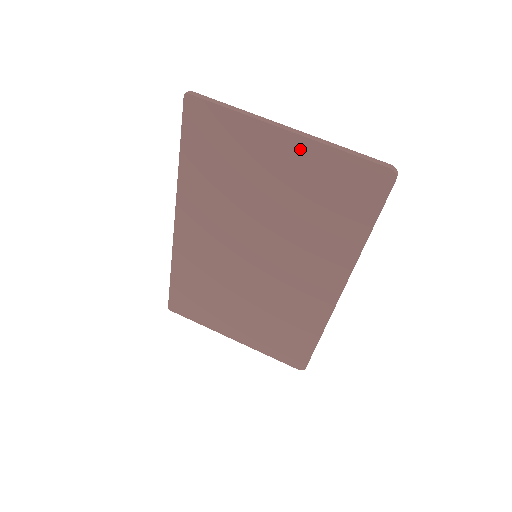
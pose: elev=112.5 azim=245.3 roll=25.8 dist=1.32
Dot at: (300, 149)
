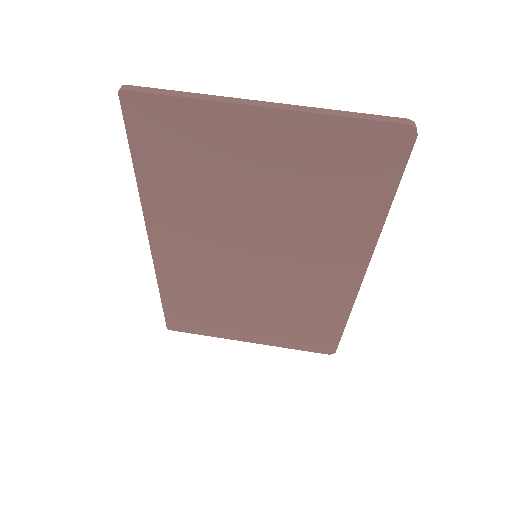
Dot at: (287, 126)
